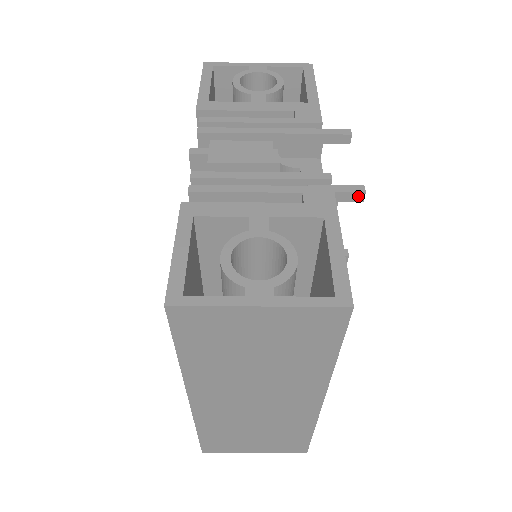
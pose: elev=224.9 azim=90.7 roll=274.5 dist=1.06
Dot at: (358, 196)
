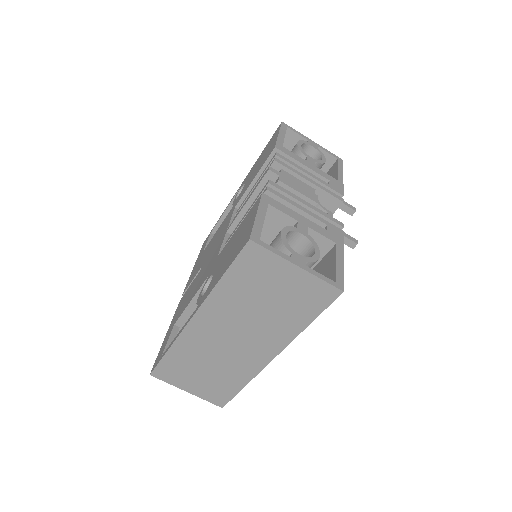
Dot at: (352, 244)
